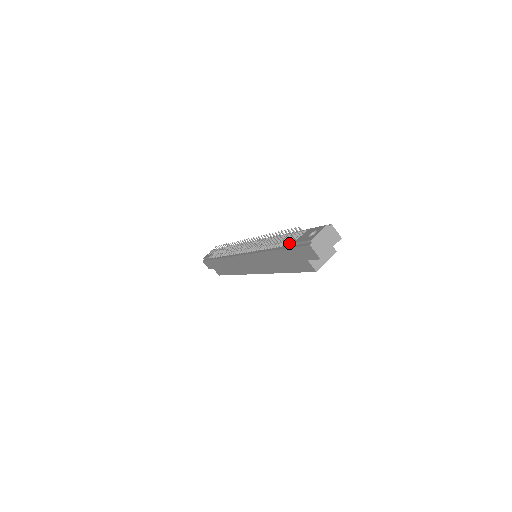
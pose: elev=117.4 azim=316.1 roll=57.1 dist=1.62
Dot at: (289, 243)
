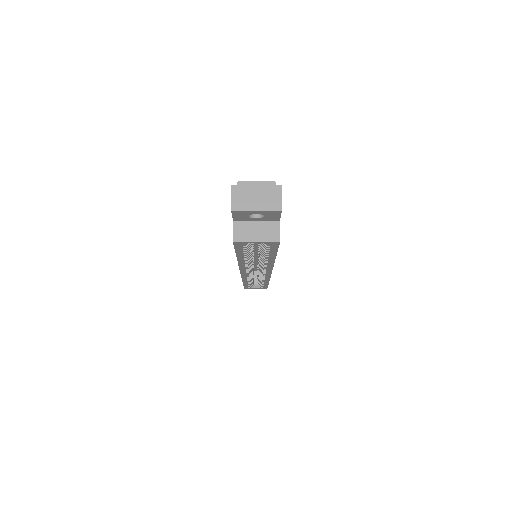
Dot at: occluded
